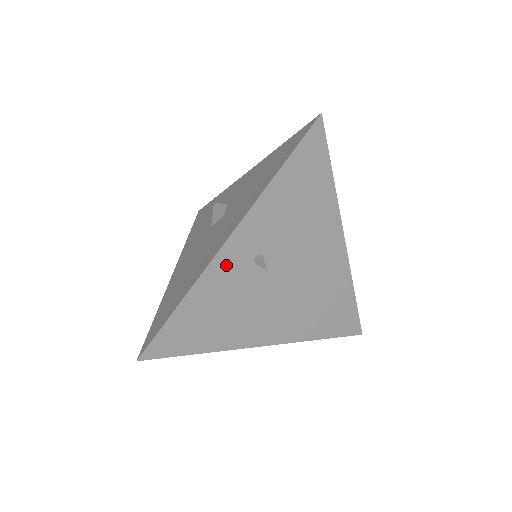
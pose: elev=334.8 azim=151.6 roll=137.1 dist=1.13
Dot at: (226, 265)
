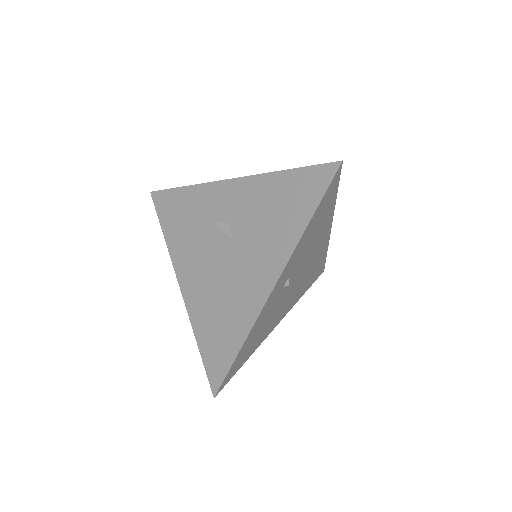
Dot at: (269, 303)
